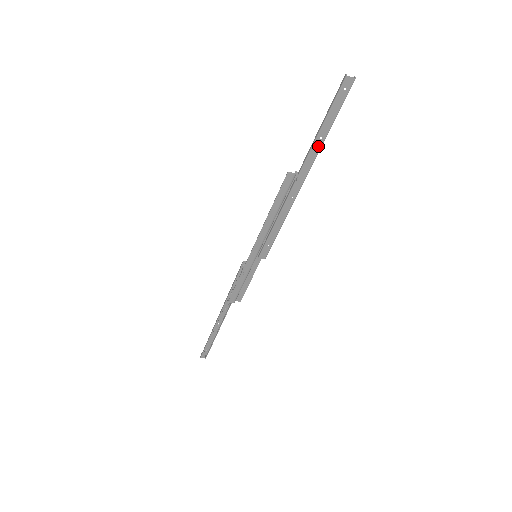
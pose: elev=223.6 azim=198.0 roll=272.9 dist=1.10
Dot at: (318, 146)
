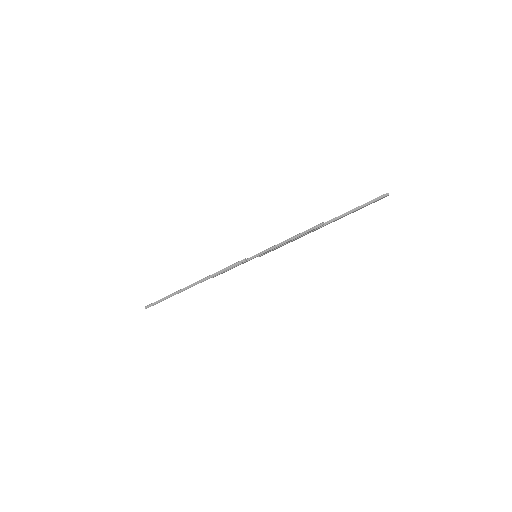
Dot at: (346, 215)
